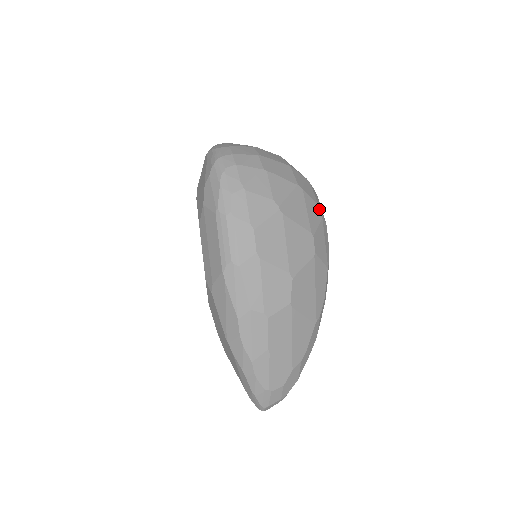
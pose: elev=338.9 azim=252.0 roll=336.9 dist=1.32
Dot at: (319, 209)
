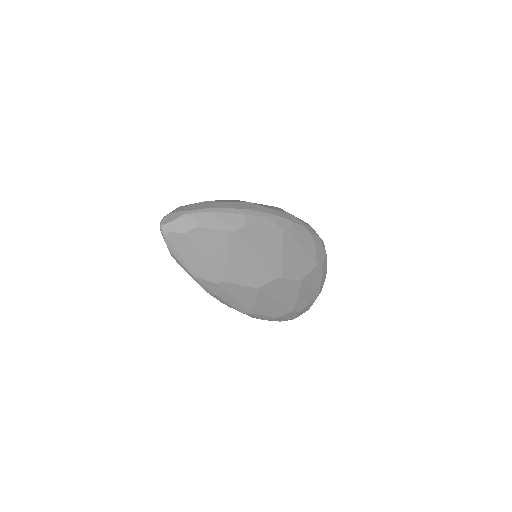
Dot at: occluded
